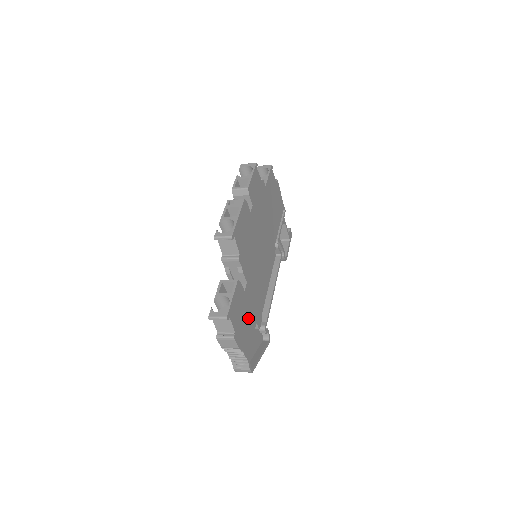
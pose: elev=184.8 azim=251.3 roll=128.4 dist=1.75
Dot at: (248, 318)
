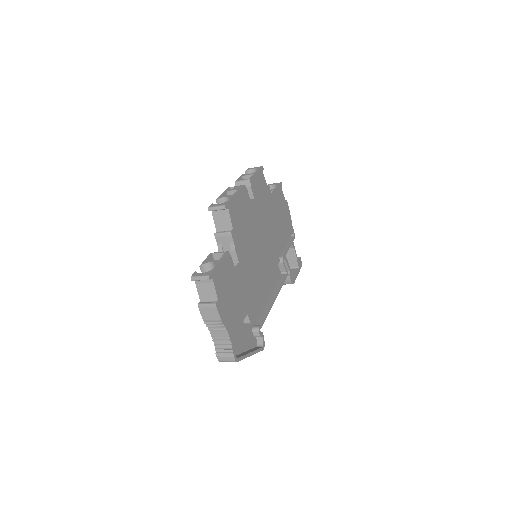
Dot at: (237, 300)
